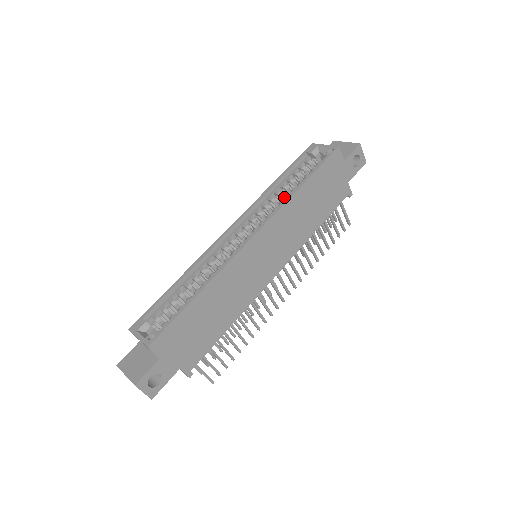
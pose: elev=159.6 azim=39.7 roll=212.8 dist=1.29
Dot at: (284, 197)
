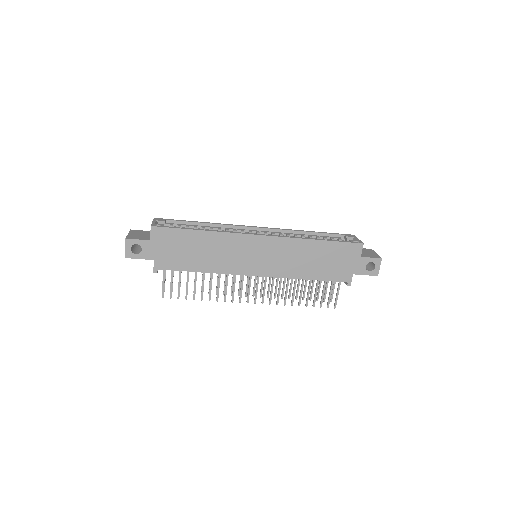
Dot at: occluded
